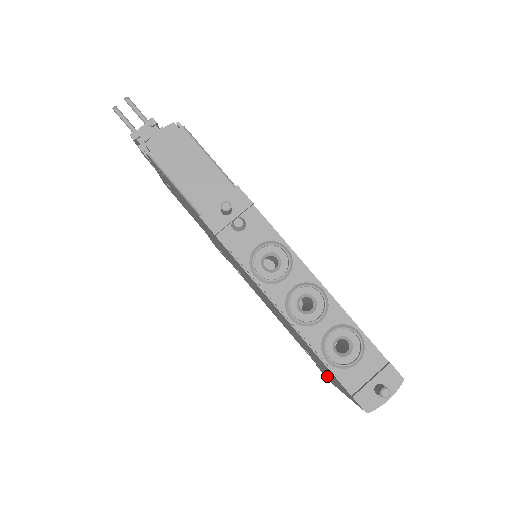
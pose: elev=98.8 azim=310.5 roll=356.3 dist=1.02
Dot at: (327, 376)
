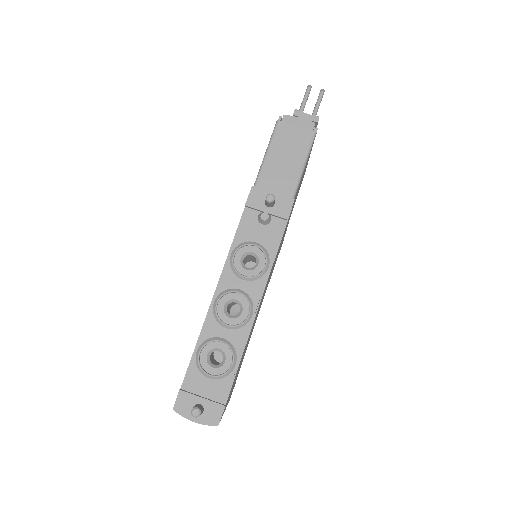
Dot at: occluded
